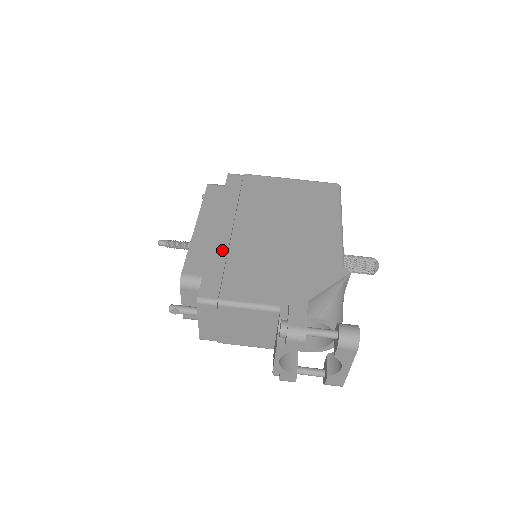
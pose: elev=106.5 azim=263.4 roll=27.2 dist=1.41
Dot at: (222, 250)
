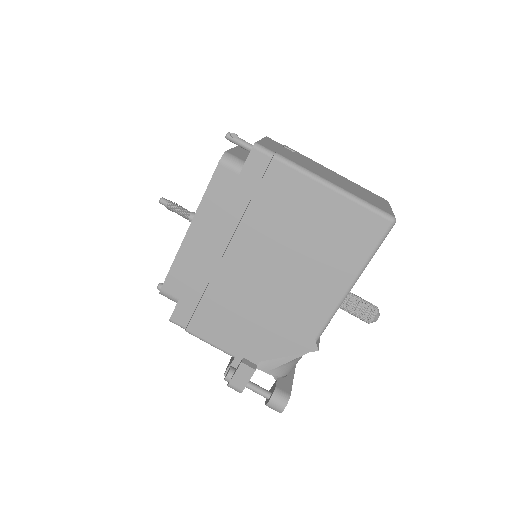
Dot at: (205, 276)
